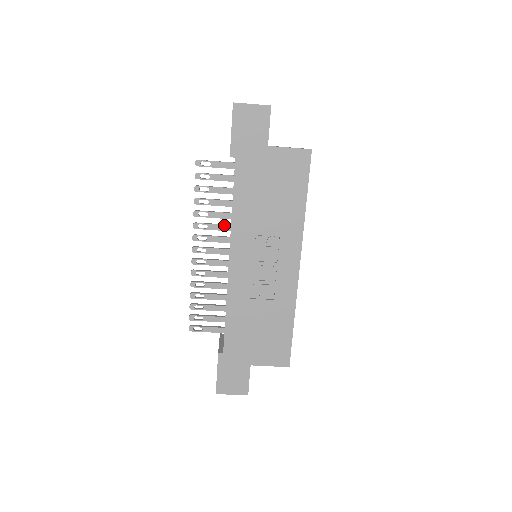
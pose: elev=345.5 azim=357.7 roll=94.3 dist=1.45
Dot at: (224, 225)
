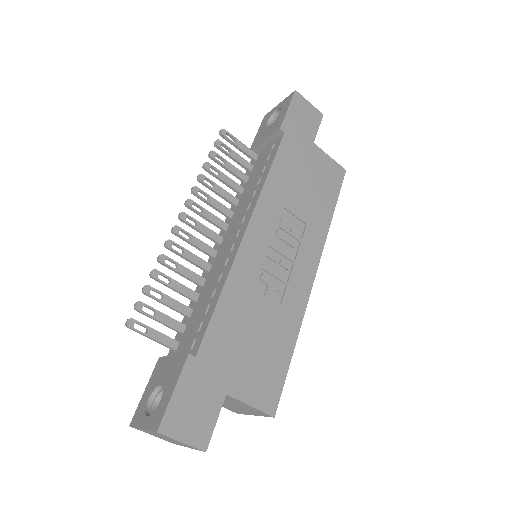
Dot at: (227, 208)
